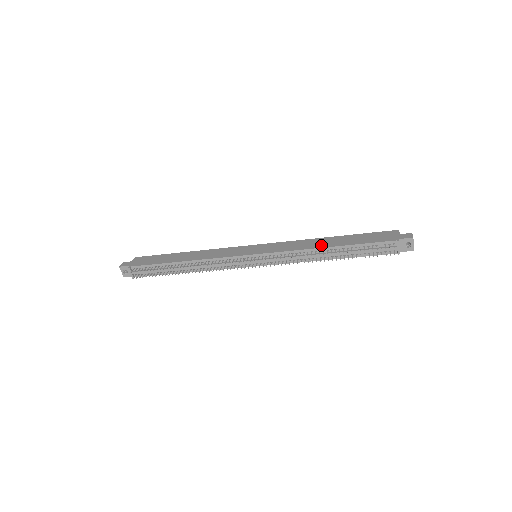
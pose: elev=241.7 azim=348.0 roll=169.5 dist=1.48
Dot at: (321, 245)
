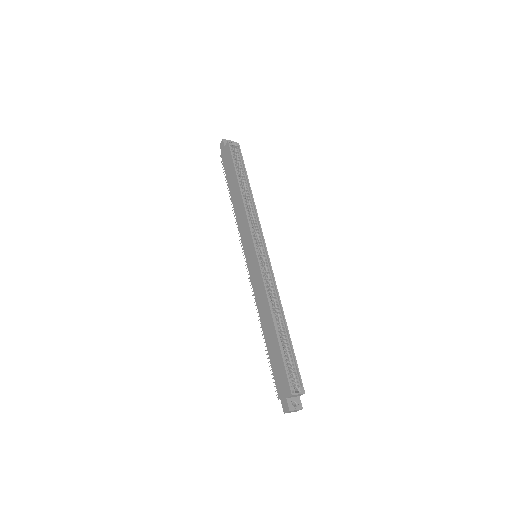
Dot at: (263, 321)
